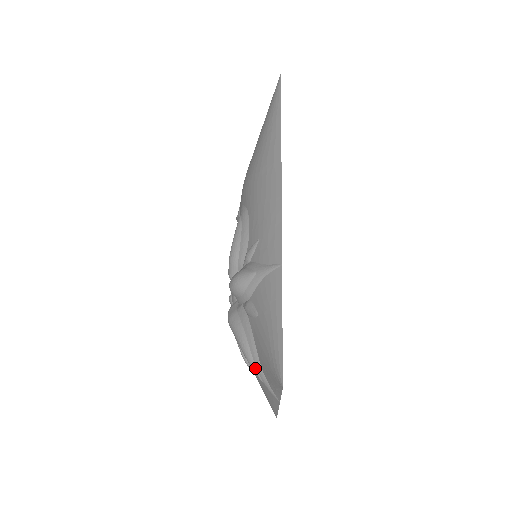
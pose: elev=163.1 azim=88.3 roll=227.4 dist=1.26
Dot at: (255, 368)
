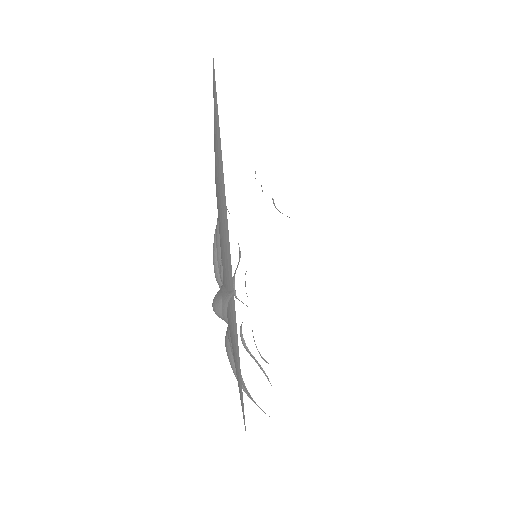
Dot at: (249, 397)
